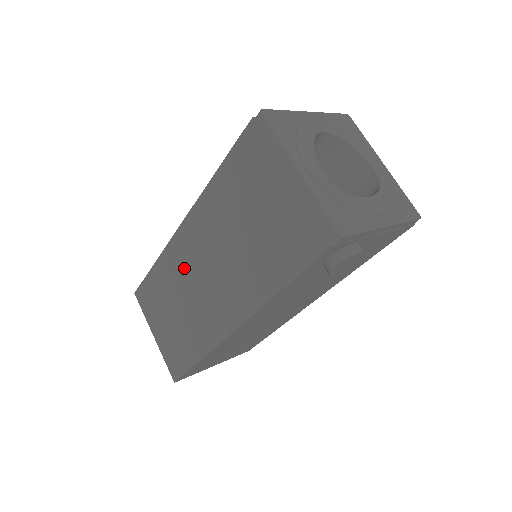
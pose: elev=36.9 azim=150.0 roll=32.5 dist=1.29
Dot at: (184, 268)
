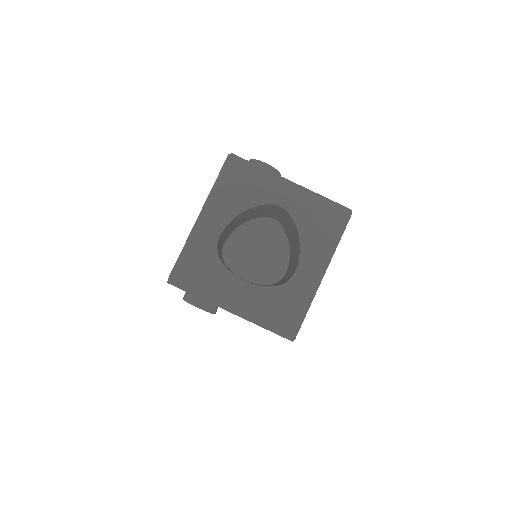
Dot at: occluded
